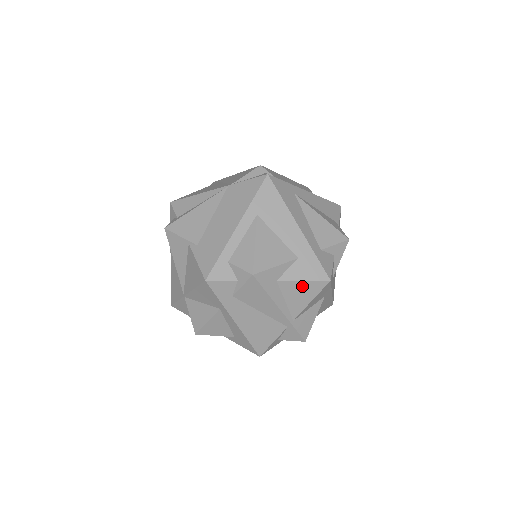
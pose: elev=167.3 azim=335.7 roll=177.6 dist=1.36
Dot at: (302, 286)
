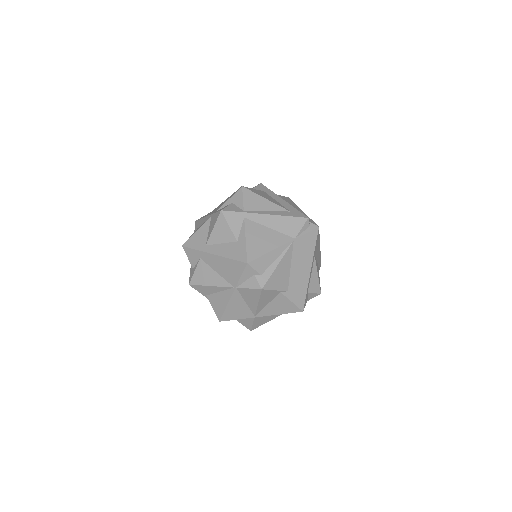
Dot at: occluded
